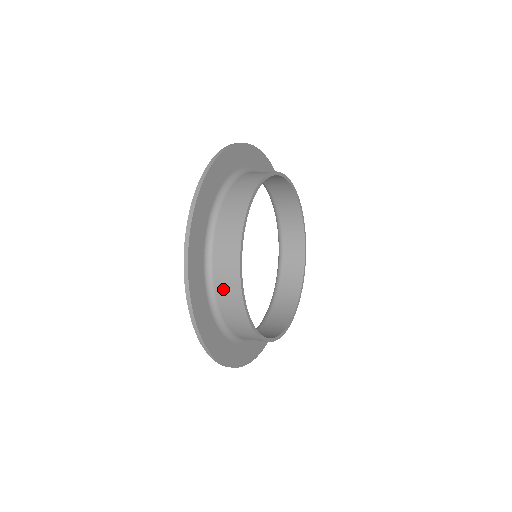
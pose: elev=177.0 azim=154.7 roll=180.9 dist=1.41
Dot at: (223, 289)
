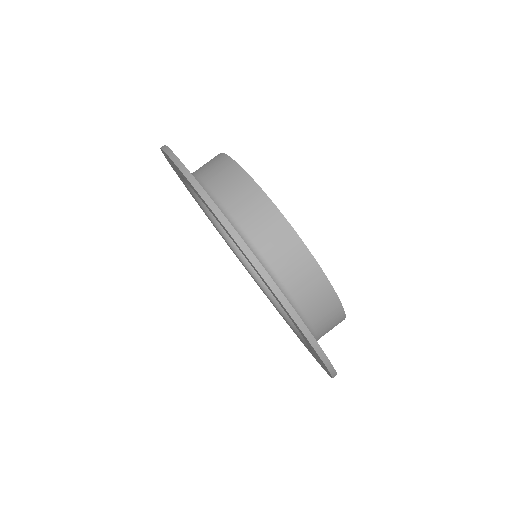
Dot at: (222, 184)
